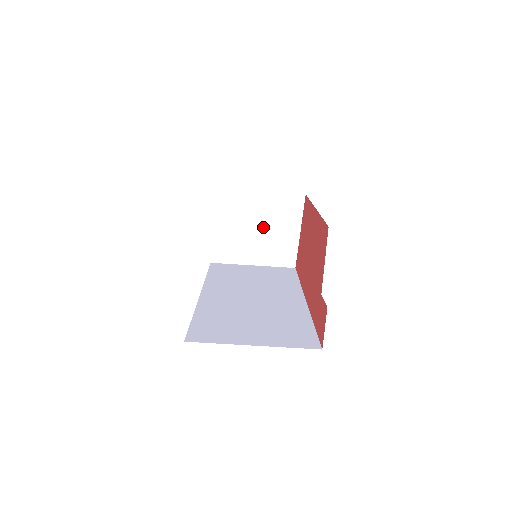
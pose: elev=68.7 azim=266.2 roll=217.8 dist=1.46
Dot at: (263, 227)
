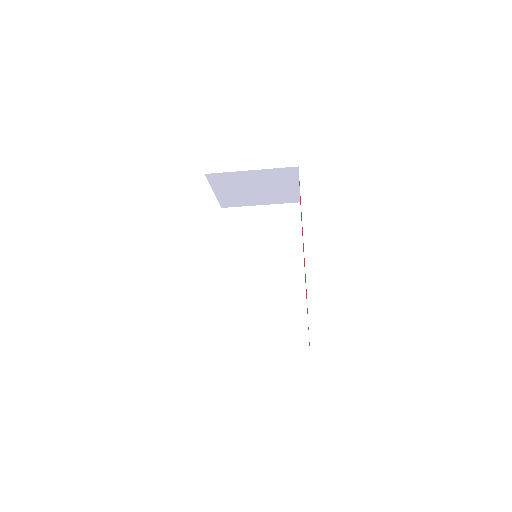
Dot at: (262, 187)
